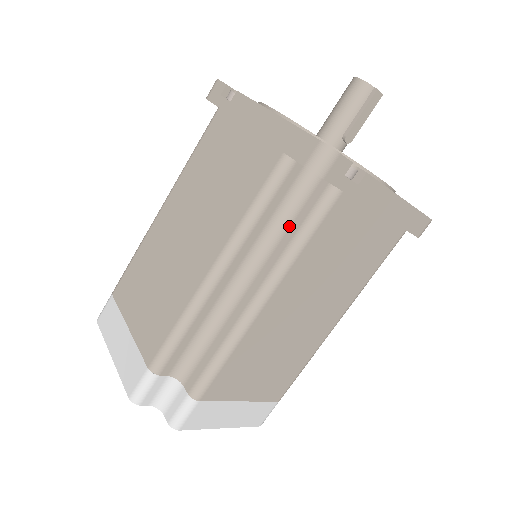
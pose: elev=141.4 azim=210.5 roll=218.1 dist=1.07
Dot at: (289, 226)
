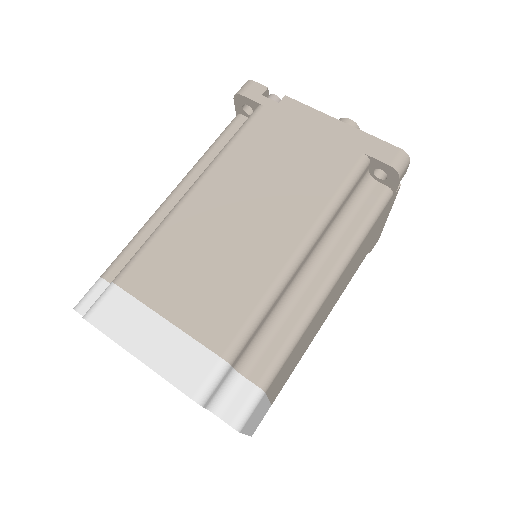
Dot at: (353, 217)
